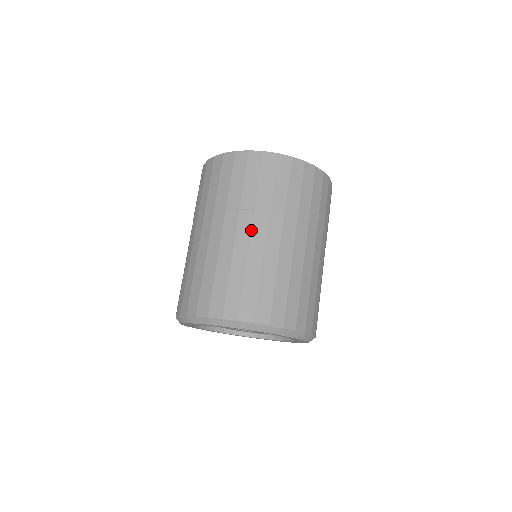
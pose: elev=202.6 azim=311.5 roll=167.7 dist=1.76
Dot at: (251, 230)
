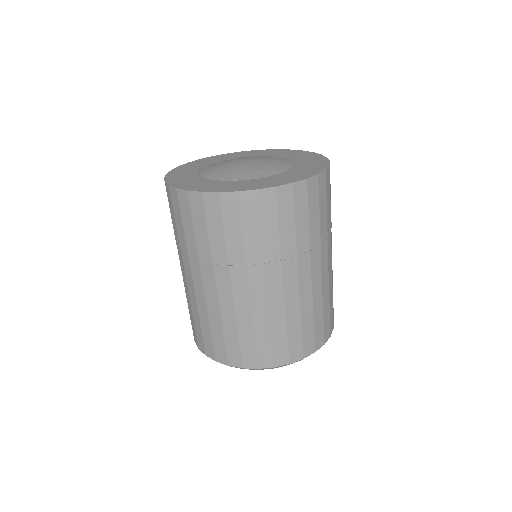
Dot at: (321, 265)
